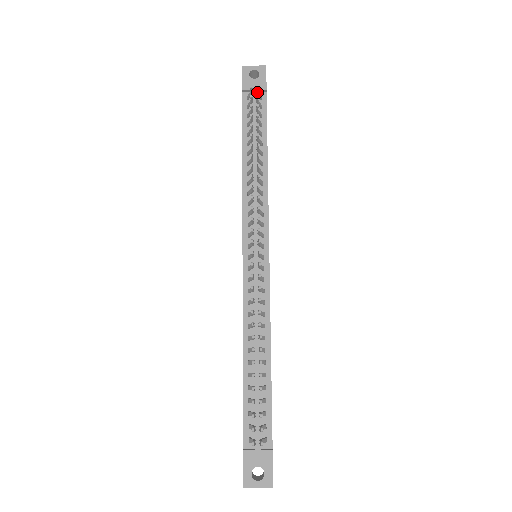
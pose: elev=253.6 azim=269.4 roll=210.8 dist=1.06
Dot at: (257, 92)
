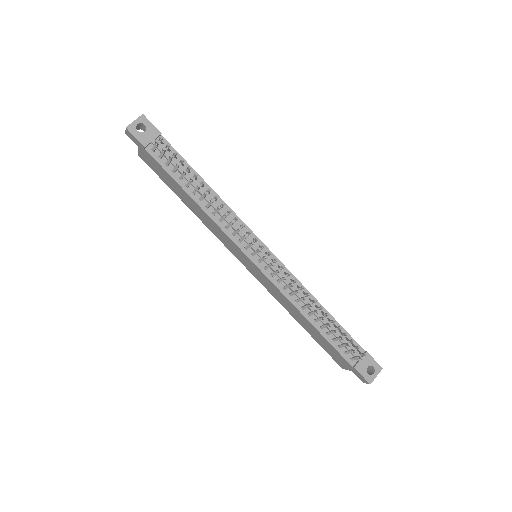
Dot at: (161, 142)
